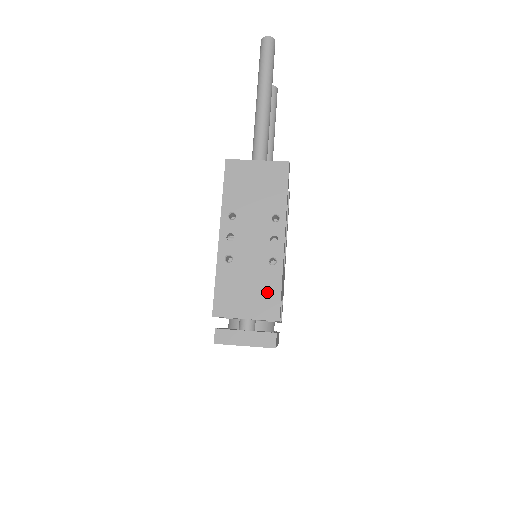
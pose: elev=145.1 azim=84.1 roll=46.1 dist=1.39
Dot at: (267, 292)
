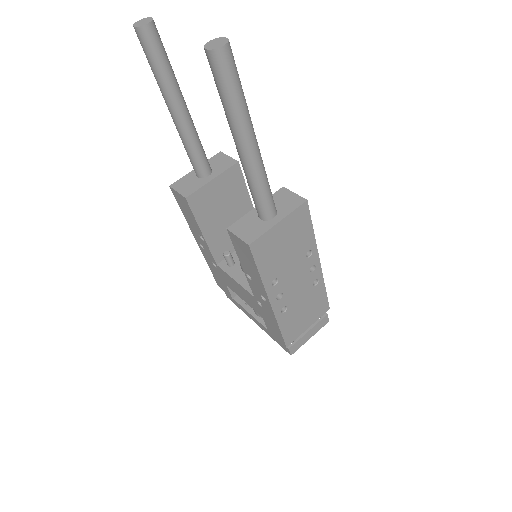
Dot at: (318, 302)
